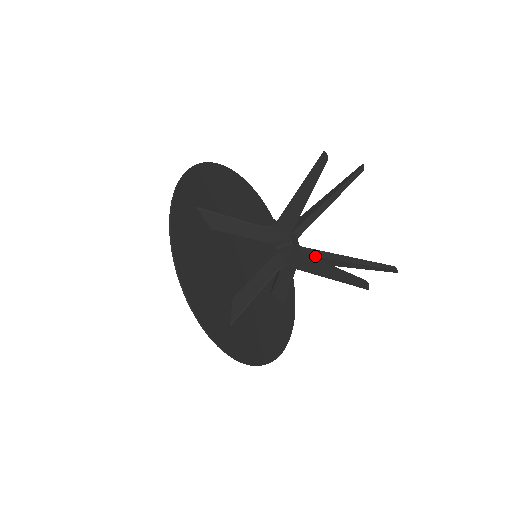
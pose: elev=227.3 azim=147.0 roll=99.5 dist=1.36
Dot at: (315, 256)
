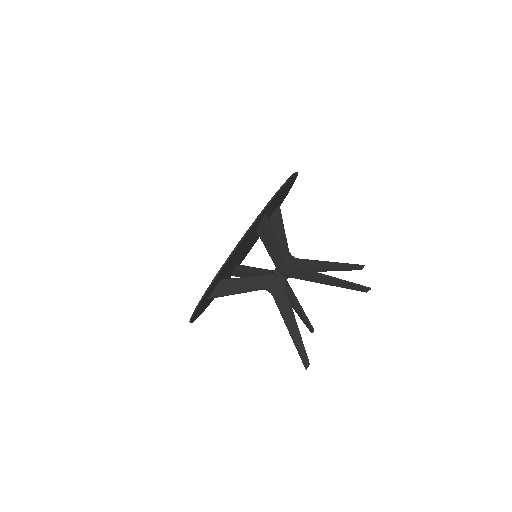
Dot at: (287, 292)
